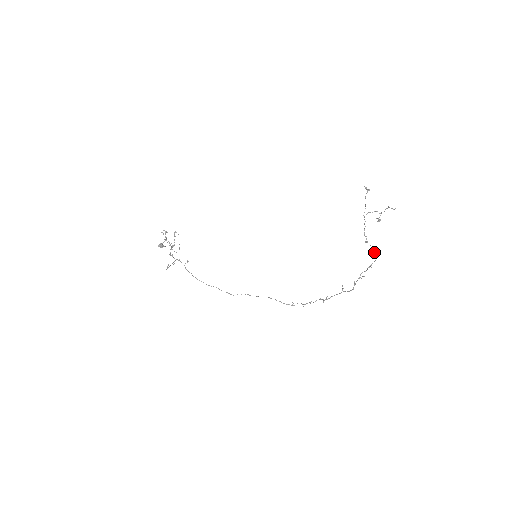
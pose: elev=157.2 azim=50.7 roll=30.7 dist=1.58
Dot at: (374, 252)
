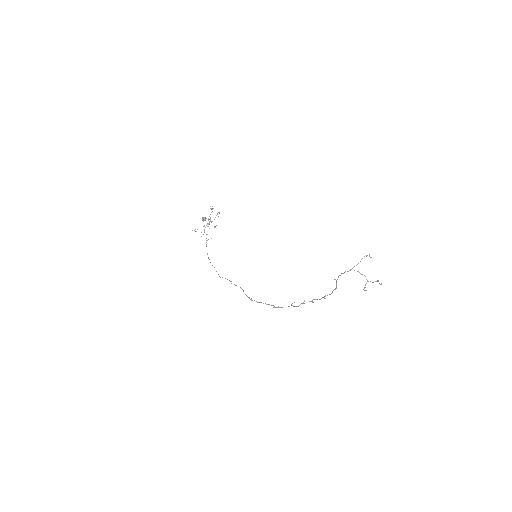
Dot at: (335, 288)
